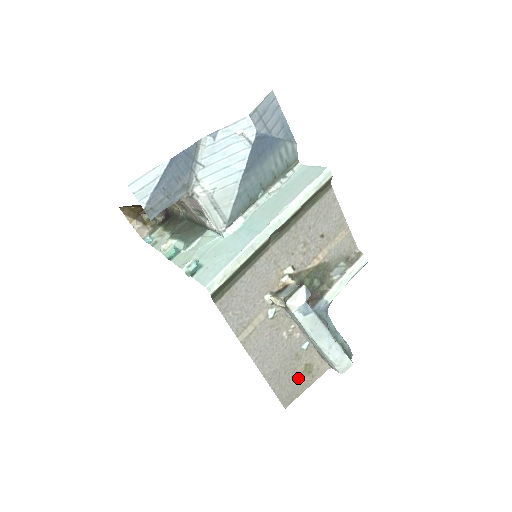
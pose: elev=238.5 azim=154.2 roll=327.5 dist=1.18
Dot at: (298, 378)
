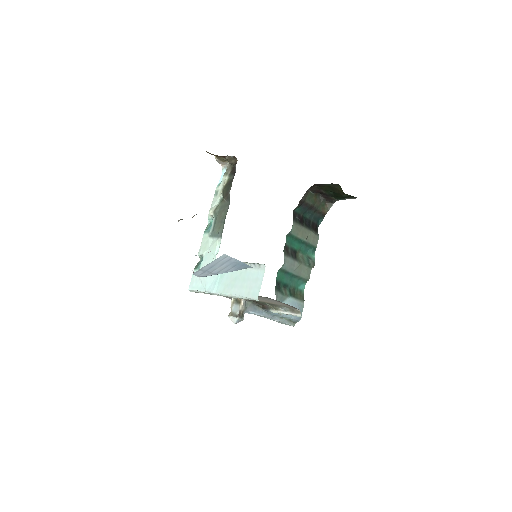
Dot at: occluded
